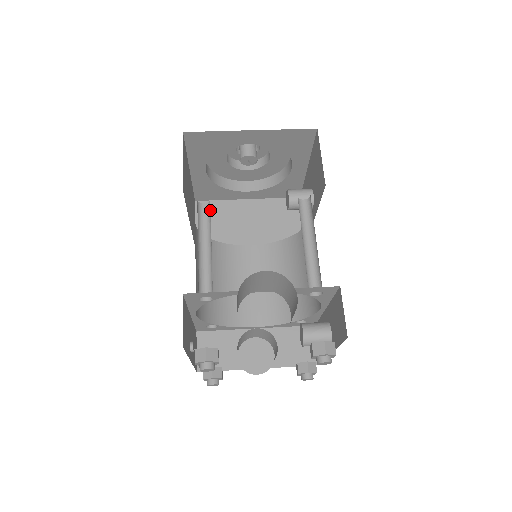
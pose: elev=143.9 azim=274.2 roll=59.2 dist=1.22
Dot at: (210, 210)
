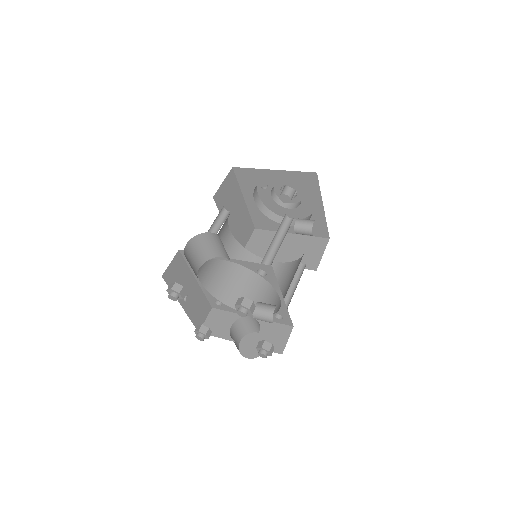
Dot at: (228, 214)
